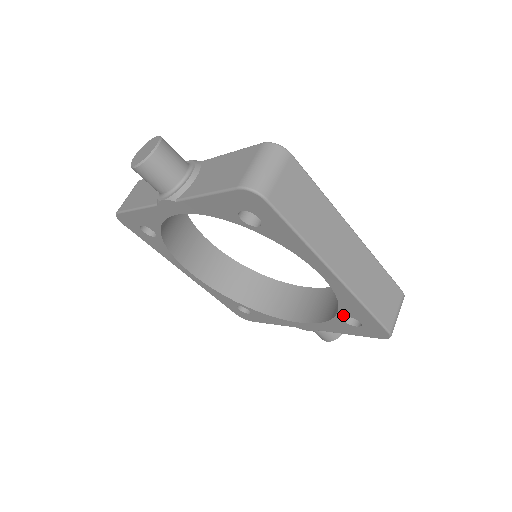
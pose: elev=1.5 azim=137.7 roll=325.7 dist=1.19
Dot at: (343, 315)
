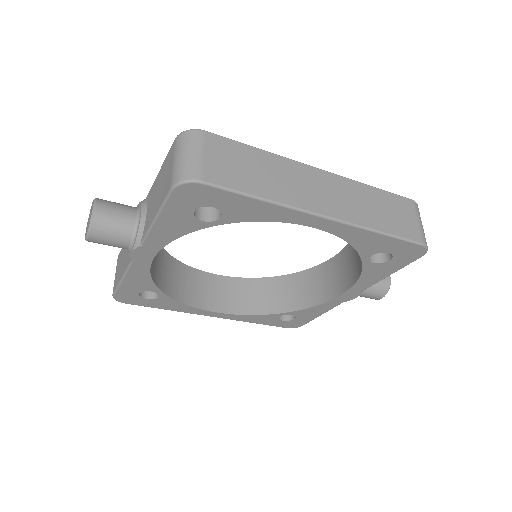
Dot at: (367, 257)
